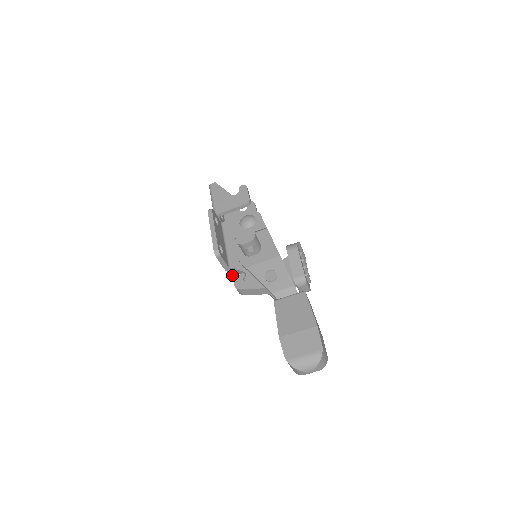
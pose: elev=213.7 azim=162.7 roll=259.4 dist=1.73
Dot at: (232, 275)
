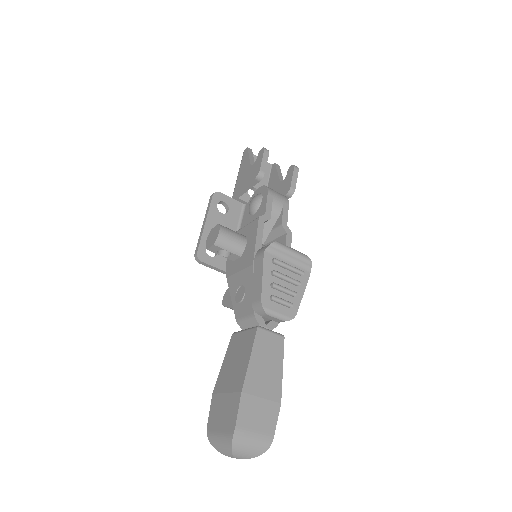
Dot at: occluded
